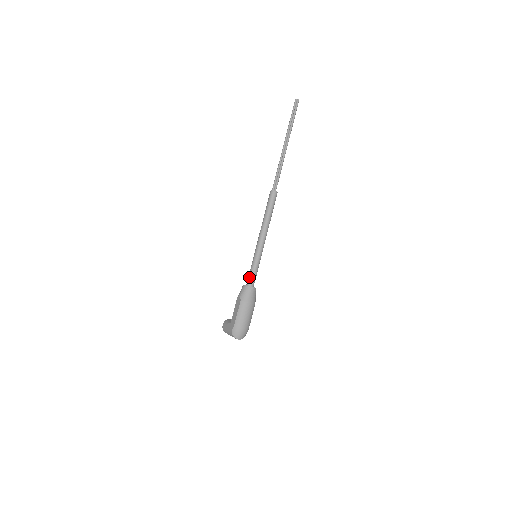
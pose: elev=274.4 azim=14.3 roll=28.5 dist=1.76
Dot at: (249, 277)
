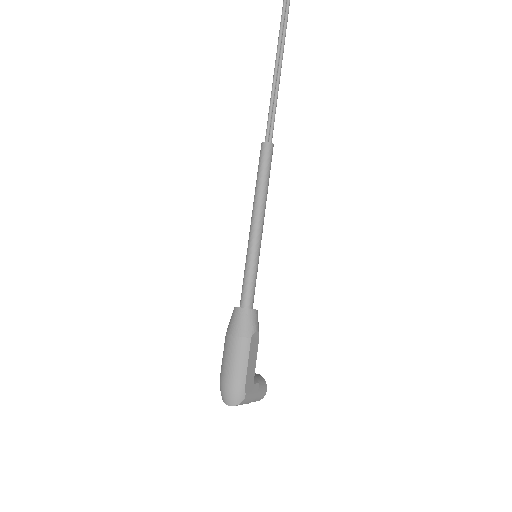
Dot at: (241, 293)
